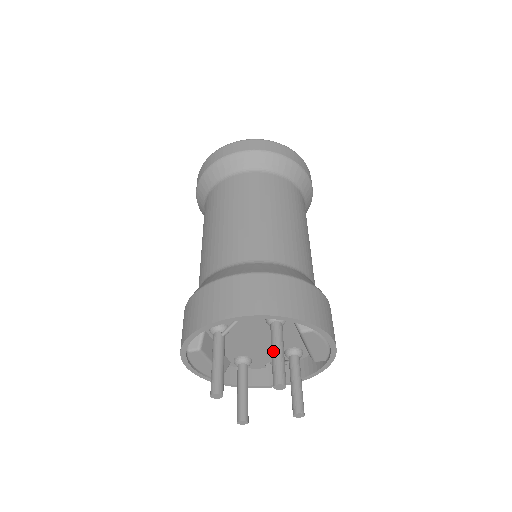
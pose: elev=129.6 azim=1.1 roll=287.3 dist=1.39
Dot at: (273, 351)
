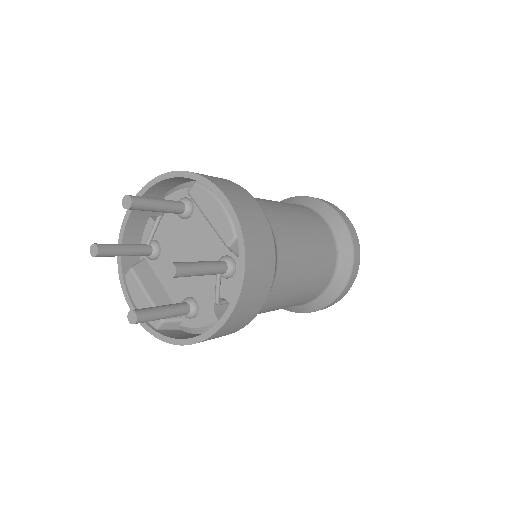
Dot at: occluded
